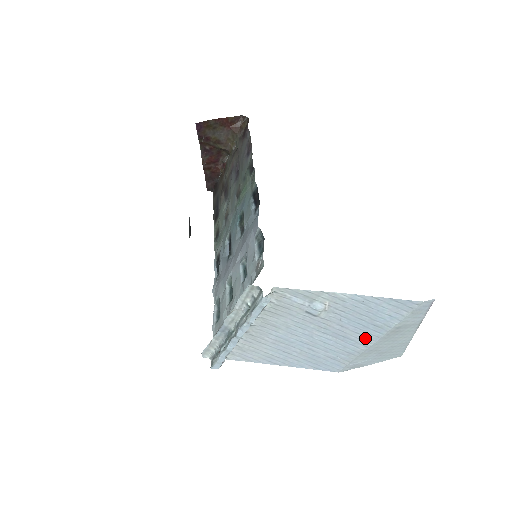
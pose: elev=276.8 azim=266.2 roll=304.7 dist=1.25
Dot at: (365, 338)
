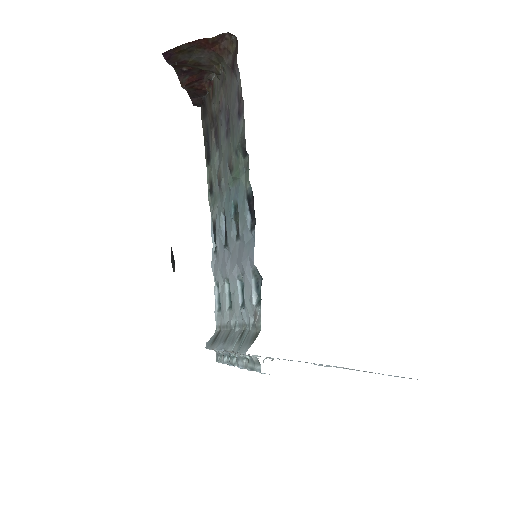
Dot at: (372, 372)
